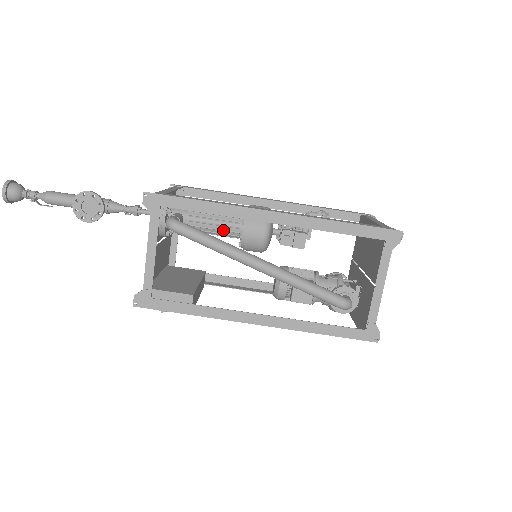
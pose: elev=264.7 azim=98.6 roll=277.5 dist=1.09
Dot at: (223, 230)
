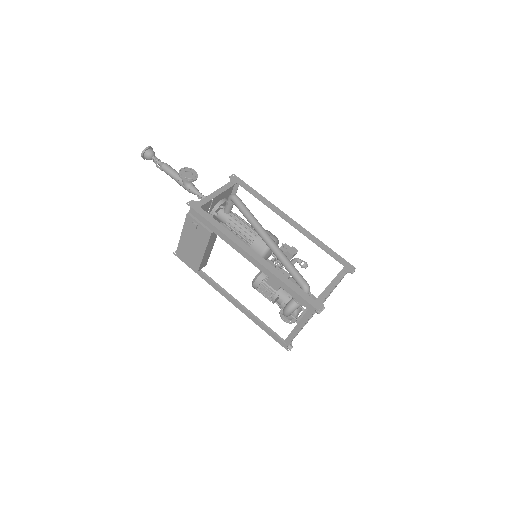
Dot at: (248, 230)
